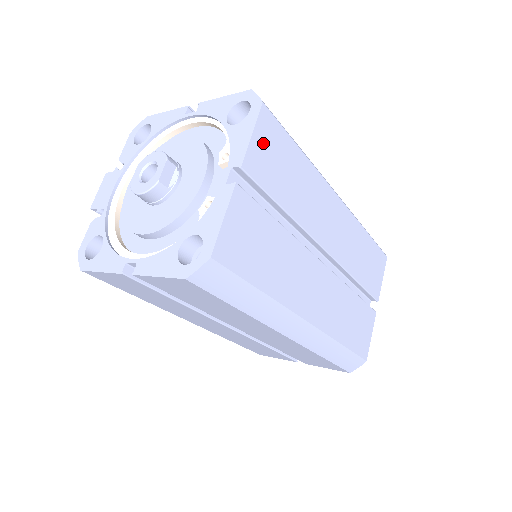
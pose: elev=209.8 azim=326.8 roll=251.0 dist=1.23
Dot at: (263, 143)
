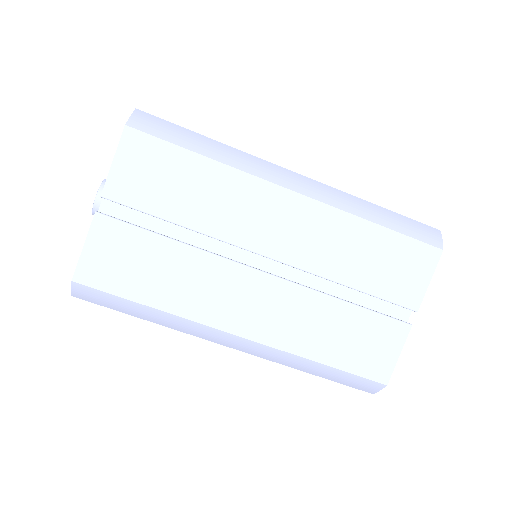
Dot at: occluded
